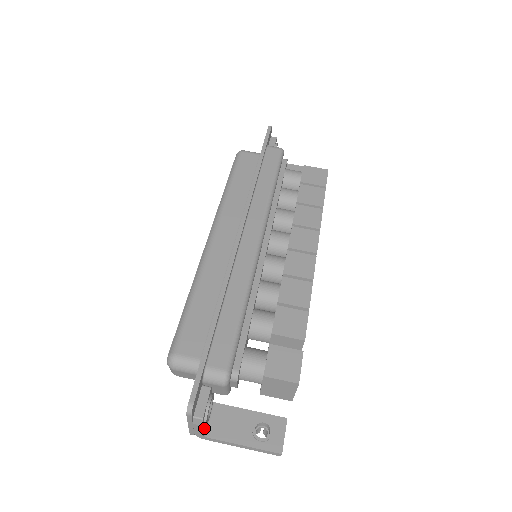
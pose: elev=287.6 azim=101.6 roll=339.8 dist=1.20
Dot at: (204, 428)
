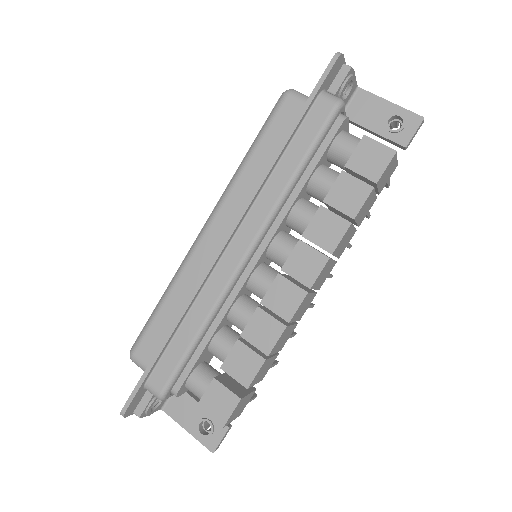
Dot at: (158, 408)
